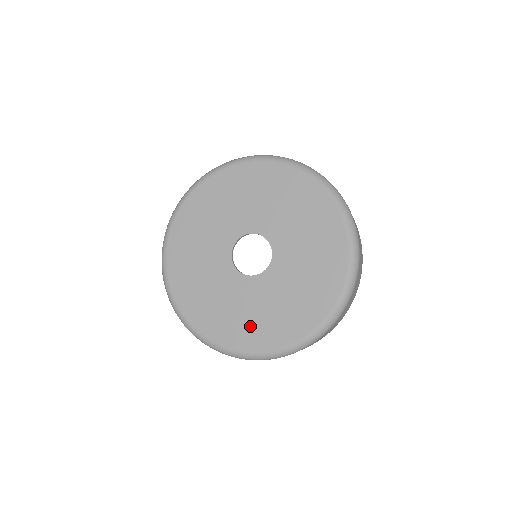
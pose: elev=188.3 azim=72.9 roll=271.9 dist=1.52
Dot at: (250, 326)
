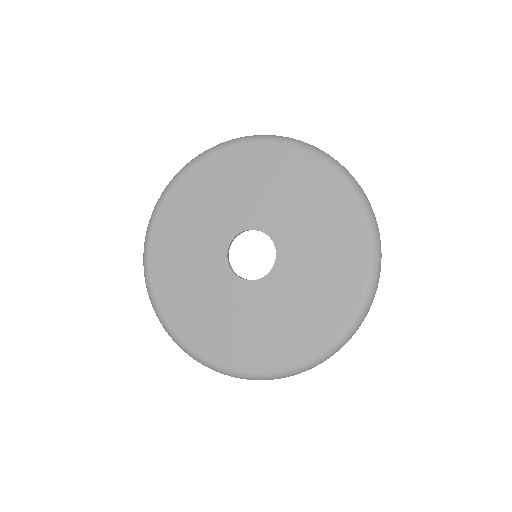
Dot at: (233, 338)
